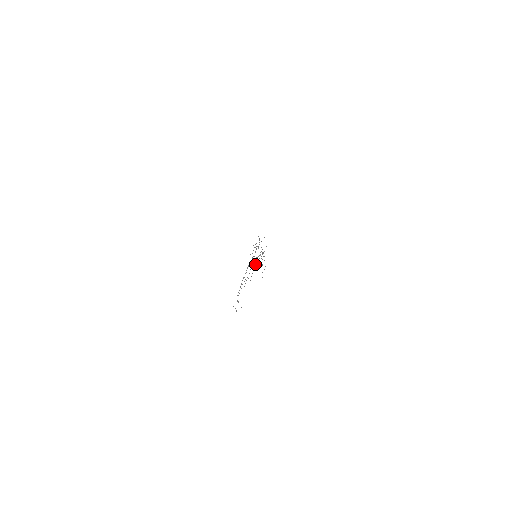
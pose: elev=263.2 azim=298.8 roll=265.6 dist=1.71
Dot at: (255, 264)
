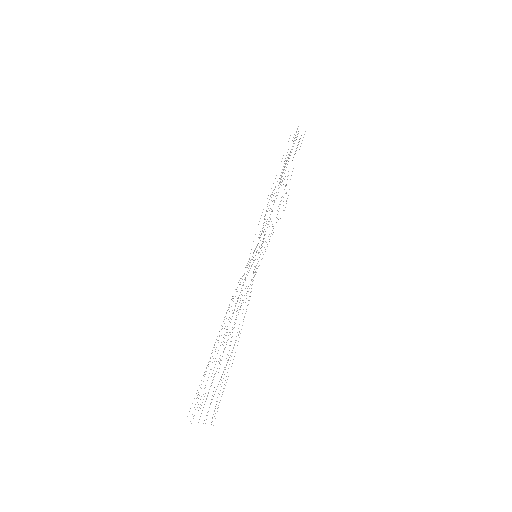
Dot at: occluded
